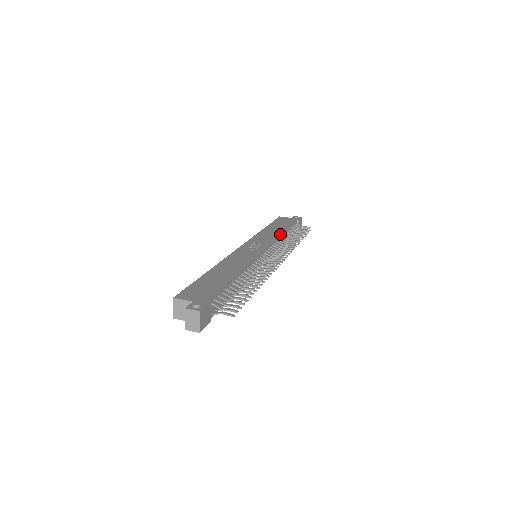
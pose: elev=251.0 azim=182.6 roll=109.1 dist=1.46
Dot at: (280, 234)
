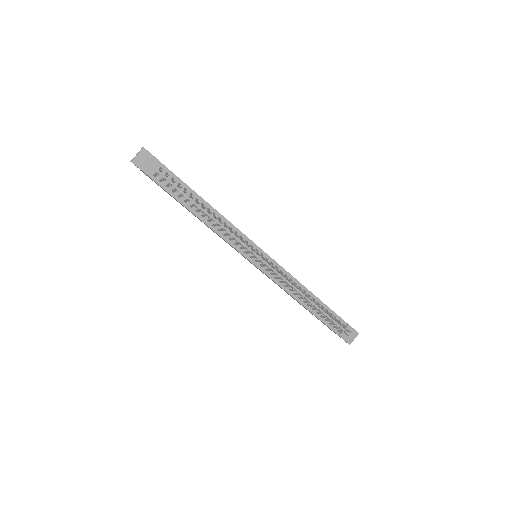
Dot at: occluded
